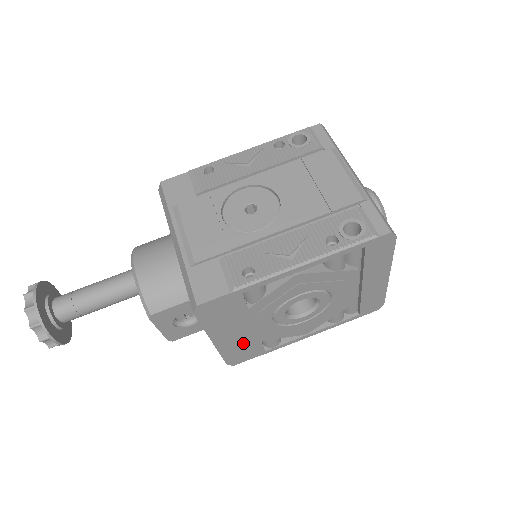
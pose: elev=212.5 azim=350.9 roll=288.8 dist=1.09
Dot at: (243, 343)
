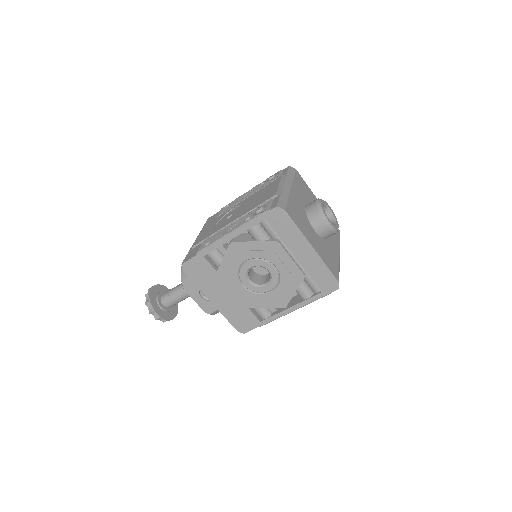
Dot at: (235, 308)
